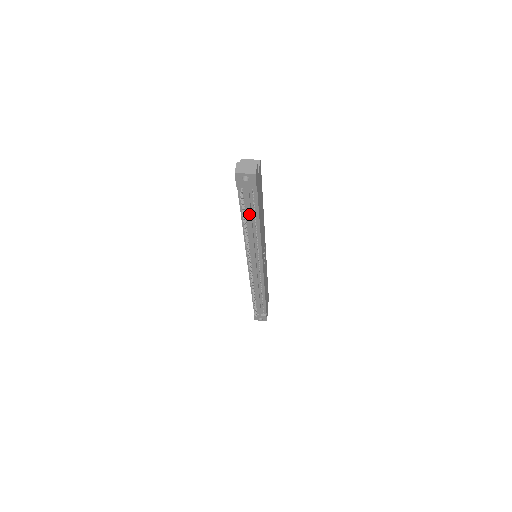
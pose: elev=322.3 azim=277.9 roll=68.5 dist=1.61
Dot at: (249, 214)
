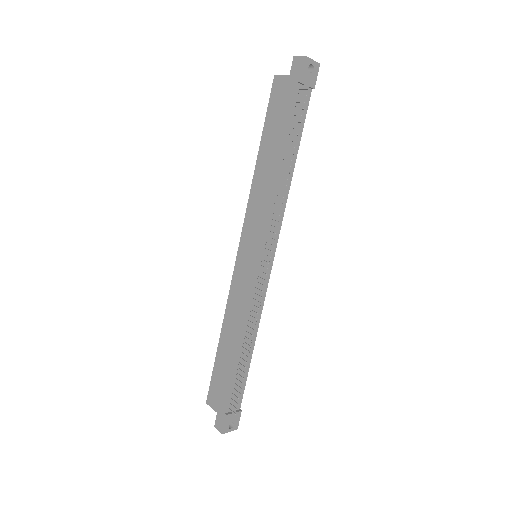
Dot at: (295, 137)
